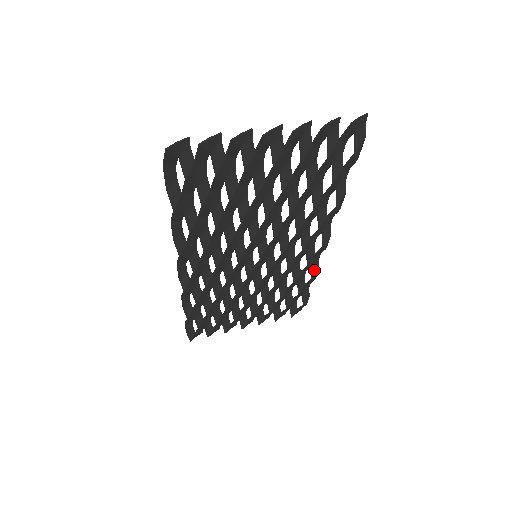
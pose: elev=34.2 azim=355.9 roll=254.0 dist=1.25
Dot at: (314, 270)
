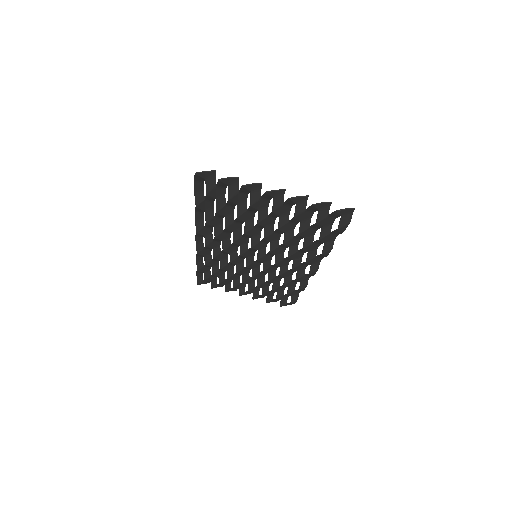
Dot at: (303, 285)
